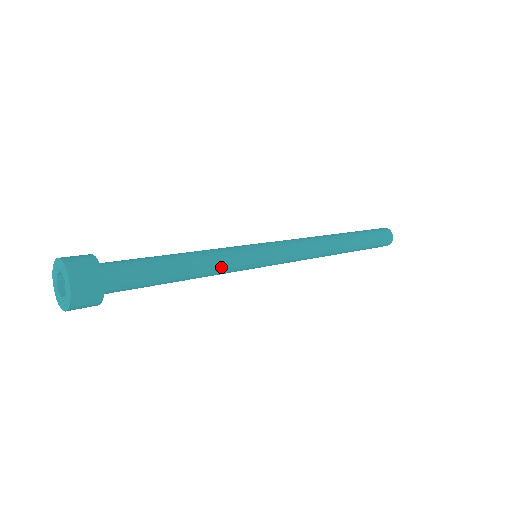
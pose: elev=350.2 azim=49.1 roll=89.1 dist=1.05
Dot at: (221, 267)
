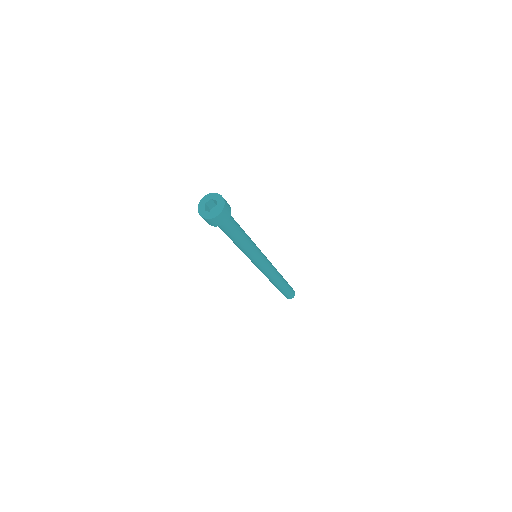
Dot at: (248, 251)
